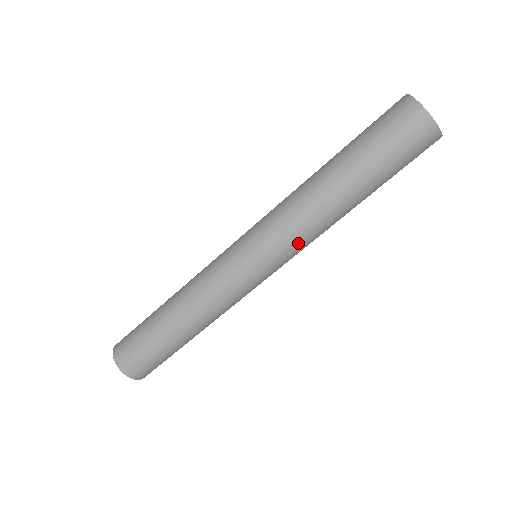
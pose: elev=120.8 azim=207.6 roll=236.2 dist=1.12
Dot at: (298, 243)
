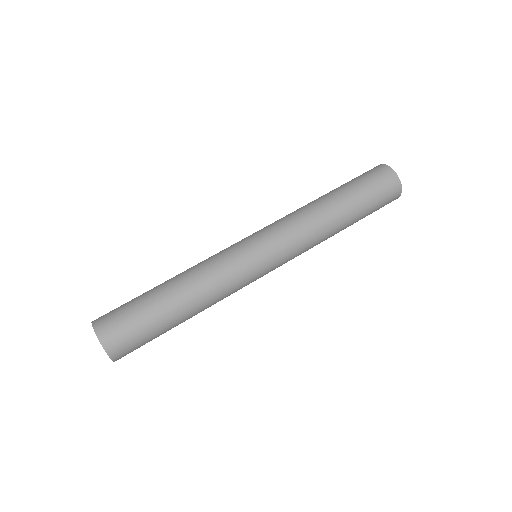
Dot at: (299, 249)
